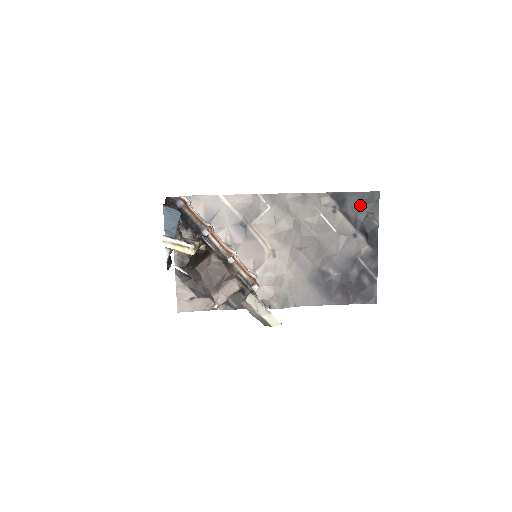
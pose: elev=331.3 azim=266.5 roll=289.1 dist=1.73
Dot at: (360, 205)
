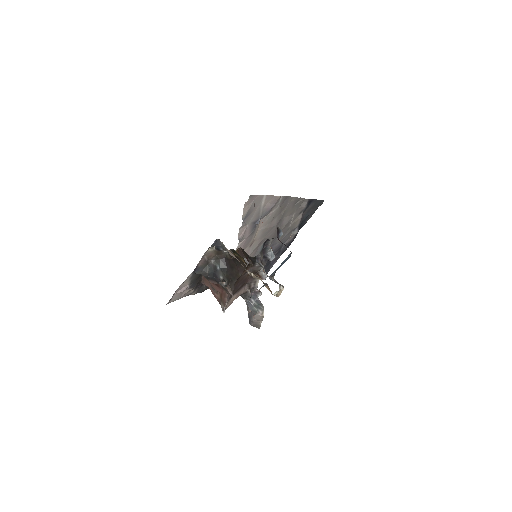
Dot at: (311, 209)
